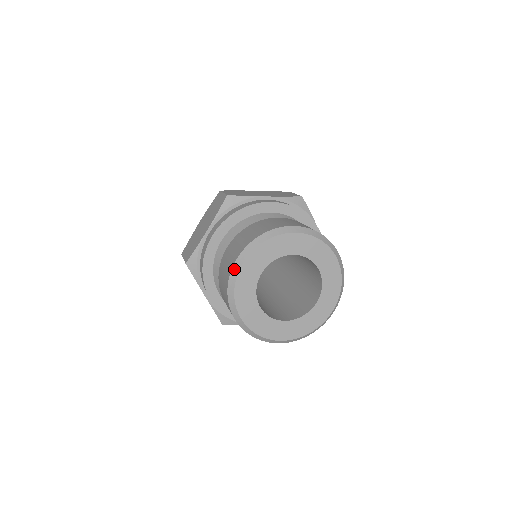
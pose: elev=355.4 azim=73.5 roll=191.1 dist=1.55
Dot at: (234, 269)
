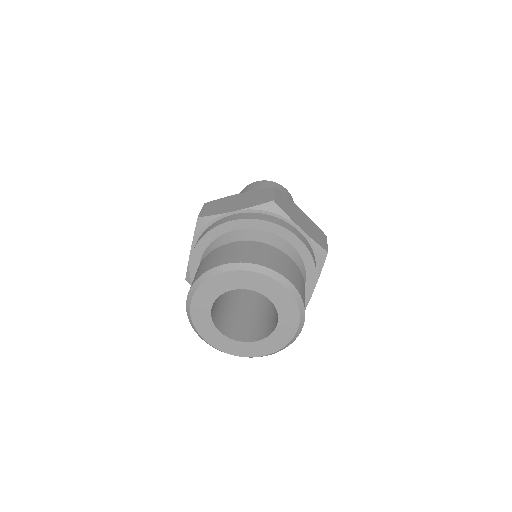
Dot at: (187, 307)
